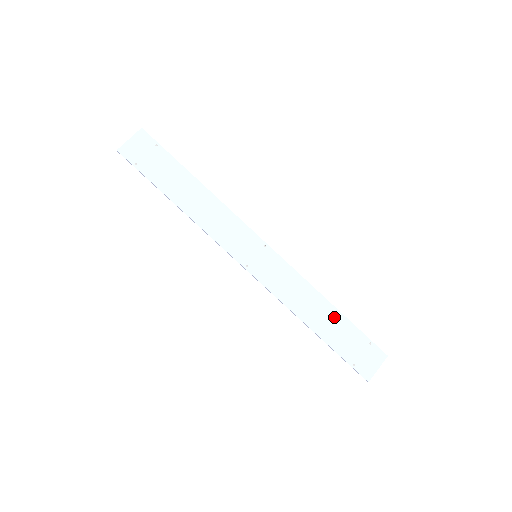
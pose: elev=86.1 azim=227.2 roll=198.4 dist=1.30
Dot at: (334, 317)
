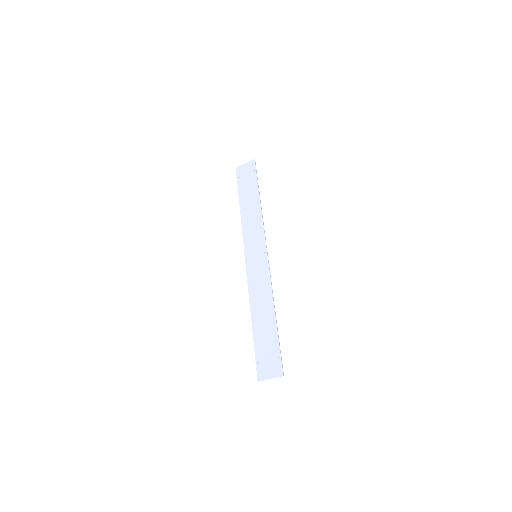
Dot at: (270, 322)
